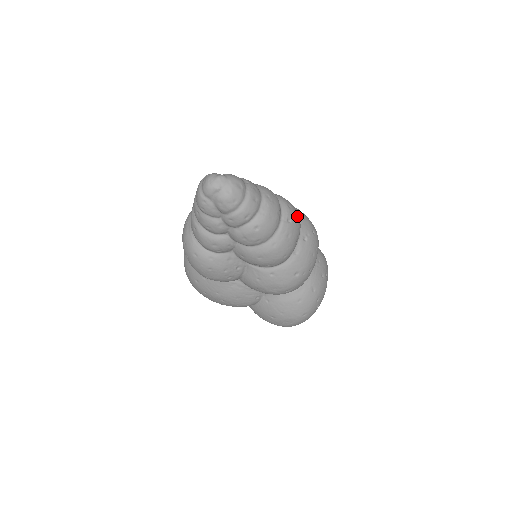
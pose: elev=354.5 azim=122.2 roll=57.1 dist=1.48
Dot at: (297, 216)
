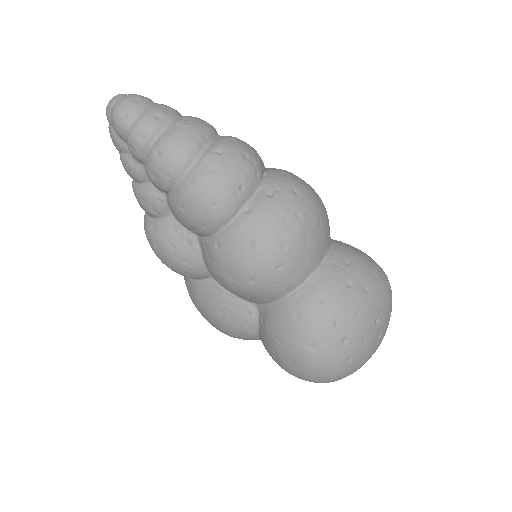
Dot at: (246, 154)
